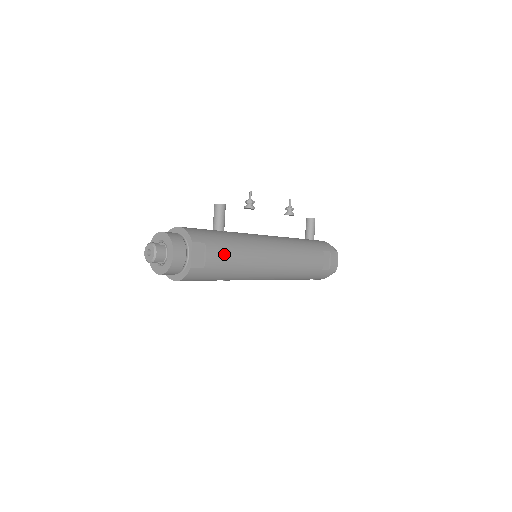
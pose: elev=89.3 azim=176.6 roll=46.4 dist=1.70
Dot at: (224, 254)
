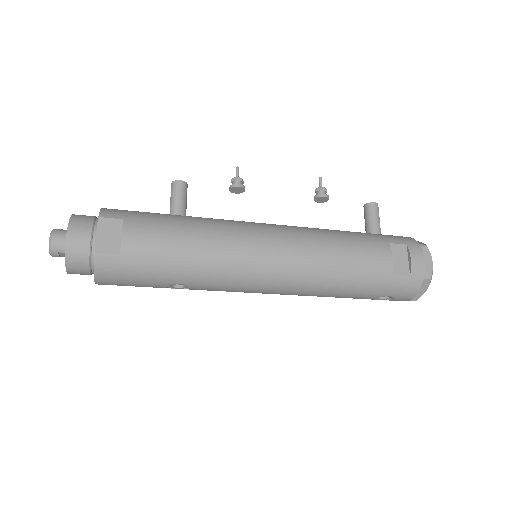
Dot at: (158, 235)
